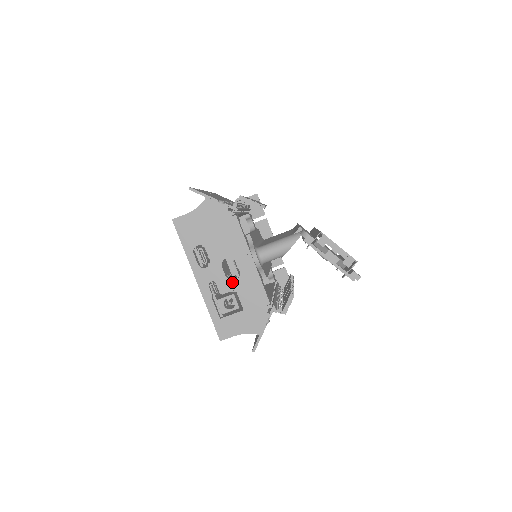
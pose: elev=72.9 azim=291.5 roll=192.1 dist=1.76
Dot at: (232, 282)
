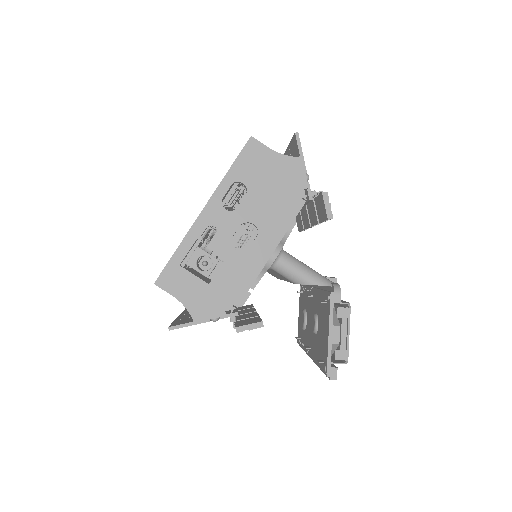
Dot at: (231, 249)
